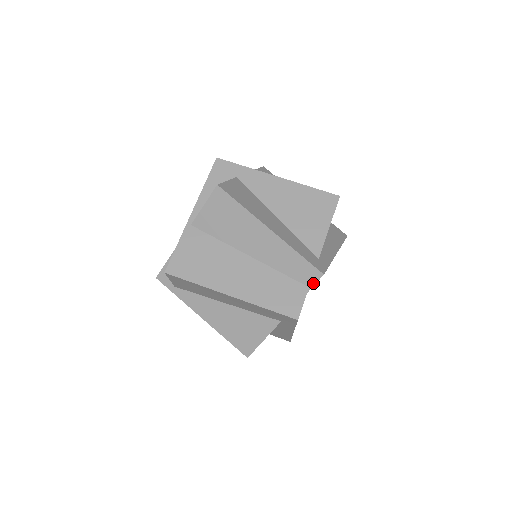
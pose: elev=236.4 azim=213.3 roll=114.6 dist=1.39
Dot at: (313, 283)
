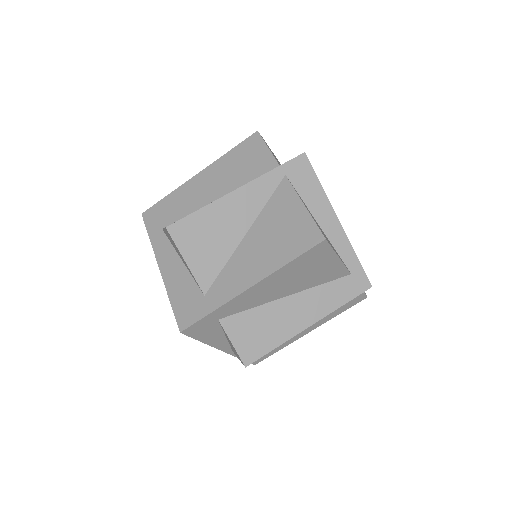
Dot at: occluded
